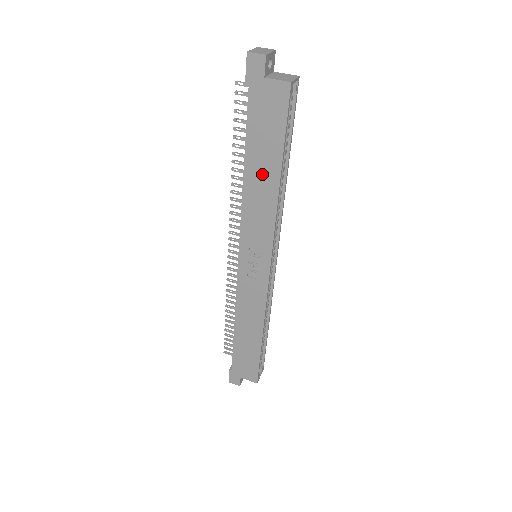
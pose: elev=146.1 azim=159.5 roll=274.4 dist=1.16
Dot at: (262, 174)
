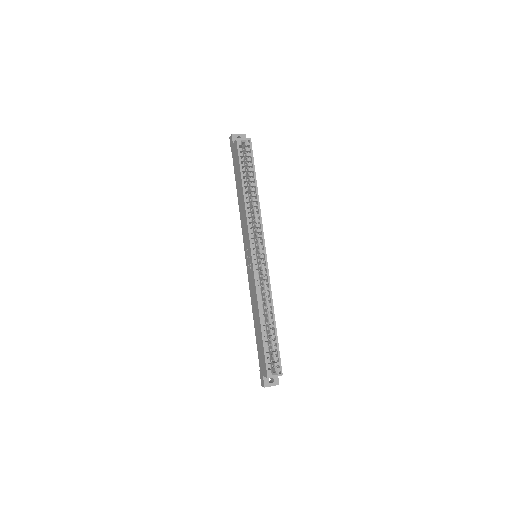
Dot at: (240, 193)
